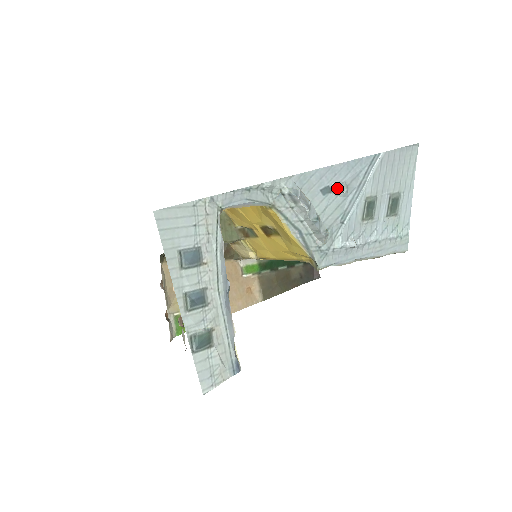
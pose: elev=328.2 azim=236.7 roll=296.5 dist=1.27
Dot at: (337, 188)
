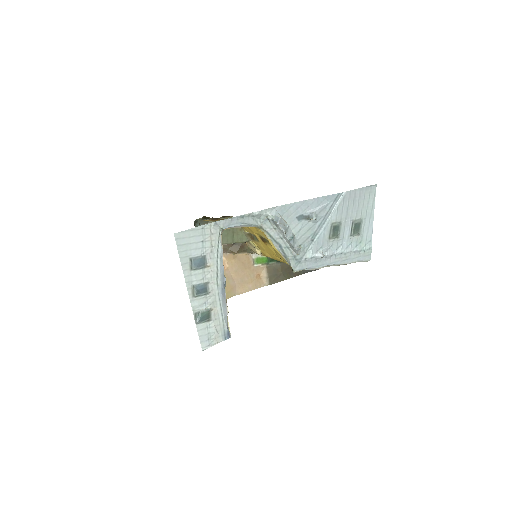
Dot at: (309, 216)
